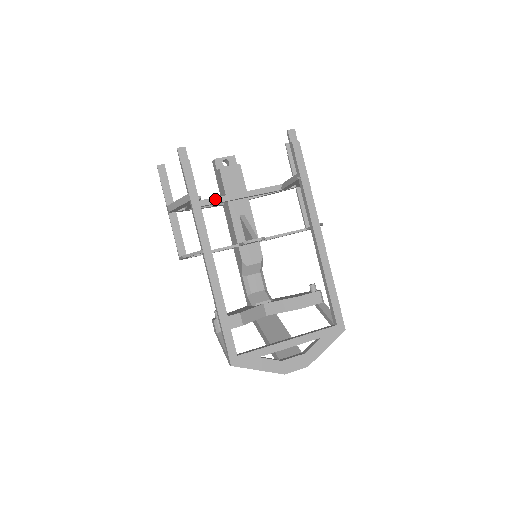
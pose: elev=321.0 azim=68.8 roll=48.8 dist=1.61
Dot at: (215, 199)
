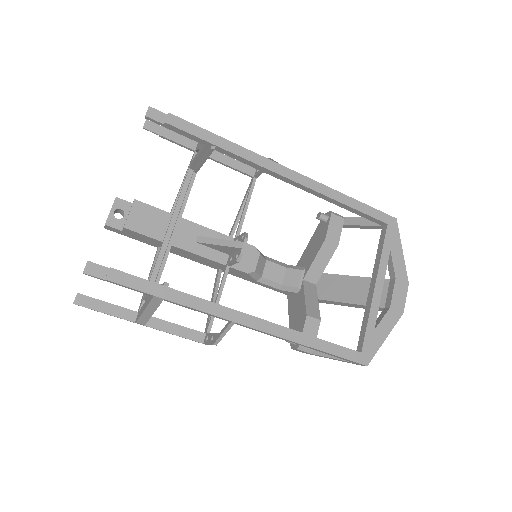
Dot at: (160, 258)
